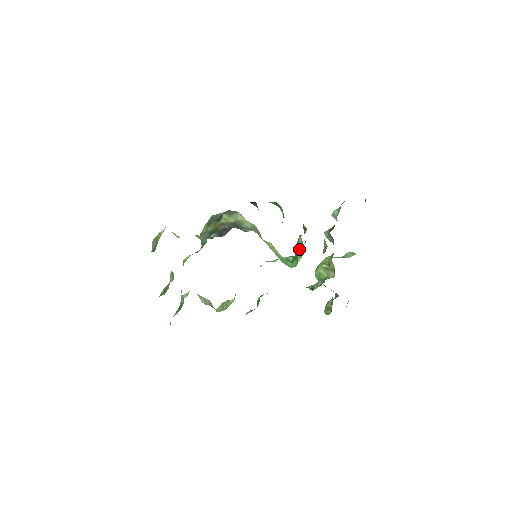
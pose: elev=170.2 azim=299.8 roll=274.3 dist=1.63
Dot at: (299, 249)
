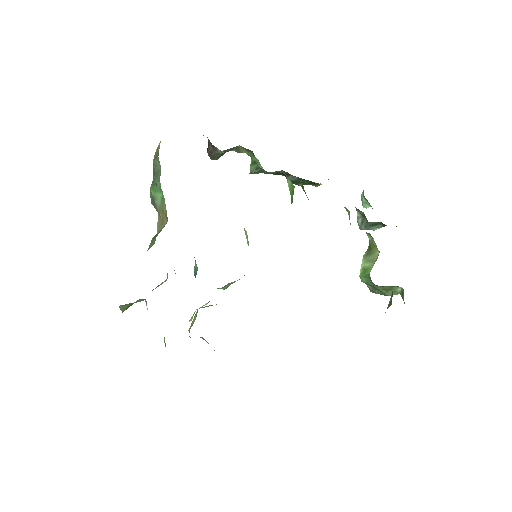
Dot at: (292, 197)
